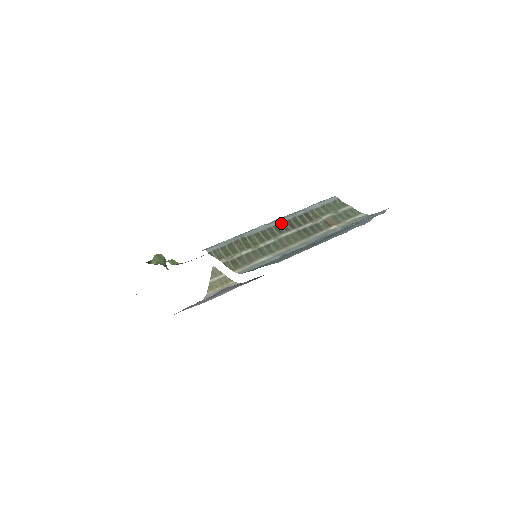
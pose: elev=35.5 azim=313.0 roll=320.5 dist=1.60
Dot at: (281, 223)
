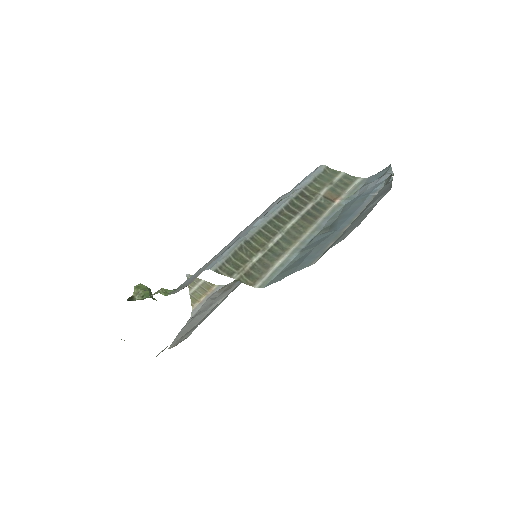
Dot at: (280, 211)
